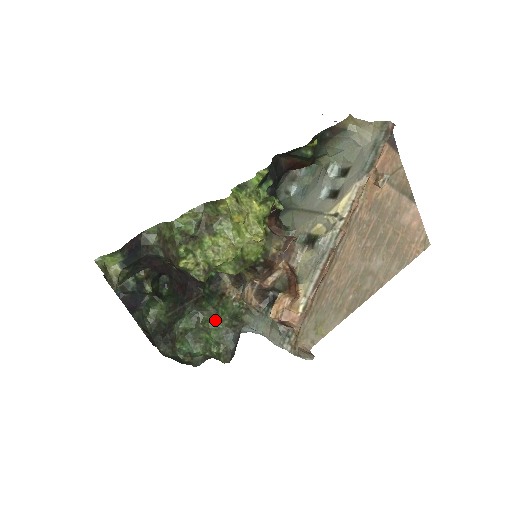
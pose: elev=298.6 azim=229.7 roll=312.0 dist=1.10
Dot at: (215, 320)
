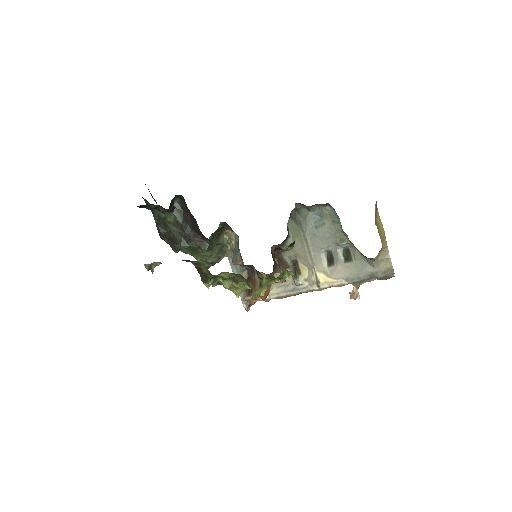
Dot at: (208, 254)
